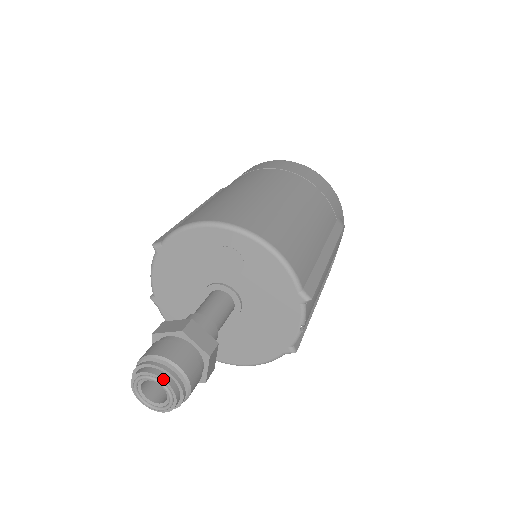
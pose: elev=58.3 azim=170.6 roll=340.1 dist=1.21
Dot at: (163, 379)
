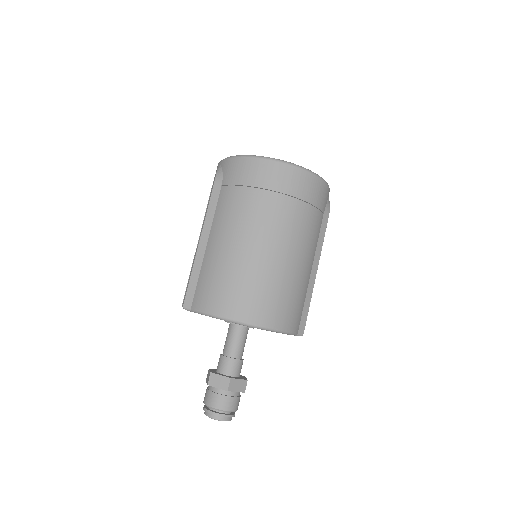
Dot at: occluded
